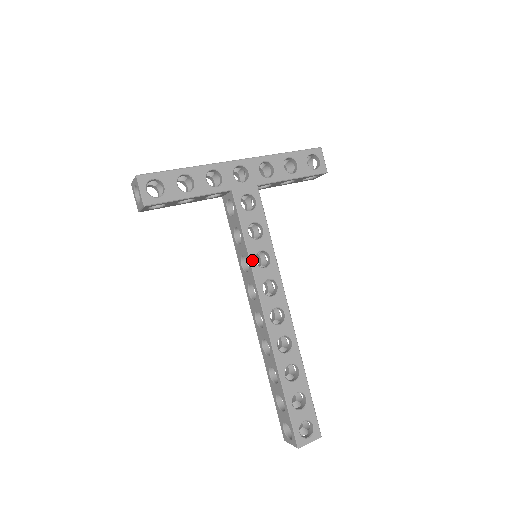
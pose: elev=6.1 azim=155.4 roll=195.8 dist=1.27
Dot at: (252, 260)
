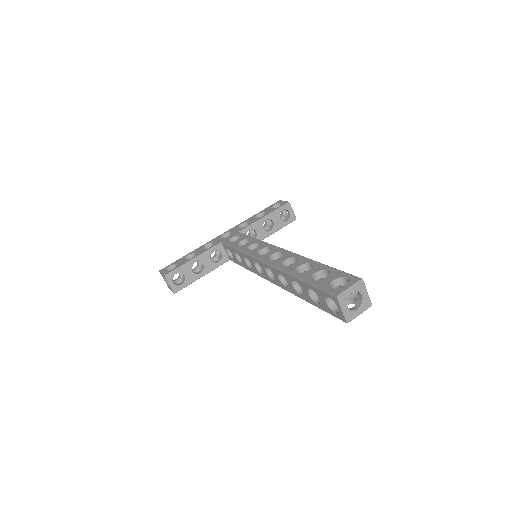
Dot at: (244, 251)
